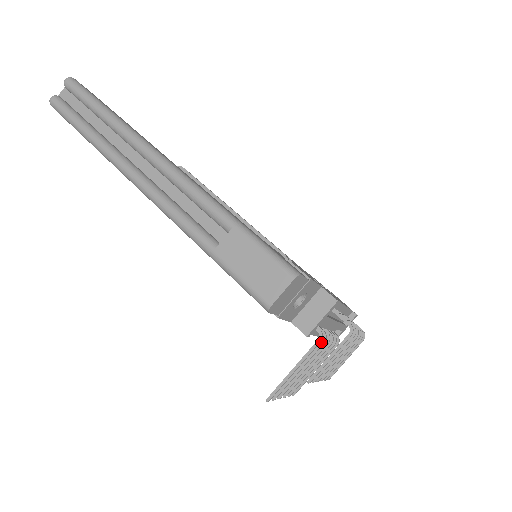
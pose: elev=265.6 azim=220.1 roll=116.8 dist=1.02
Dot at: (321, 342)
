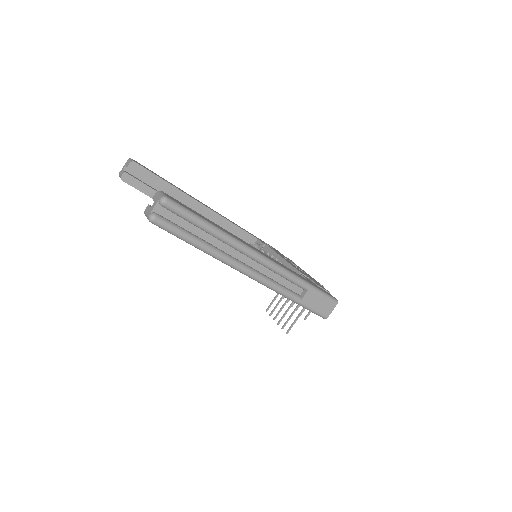
Dot at: occluded
